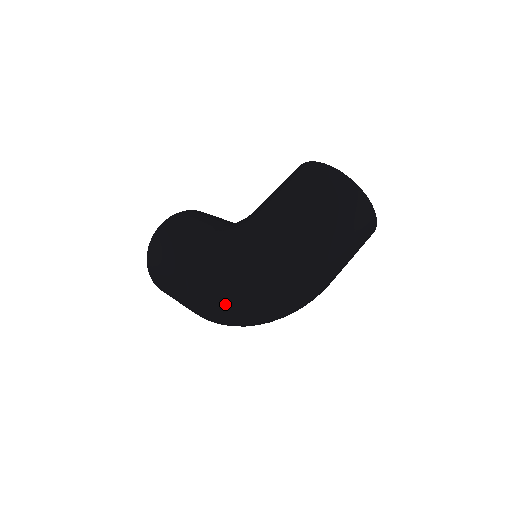
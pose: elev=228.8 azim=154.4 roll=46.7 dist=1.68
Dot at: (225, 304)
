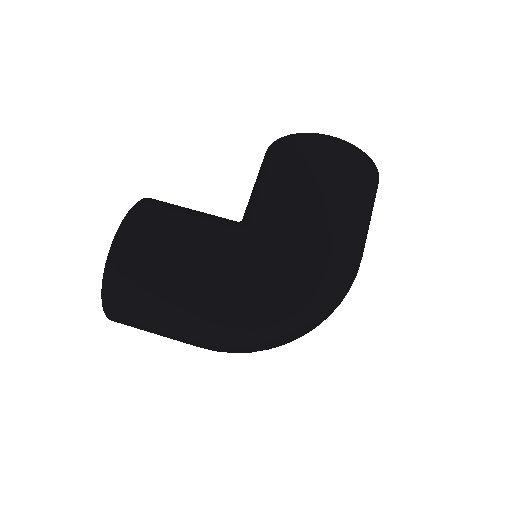
Dot at: (275, 340)
